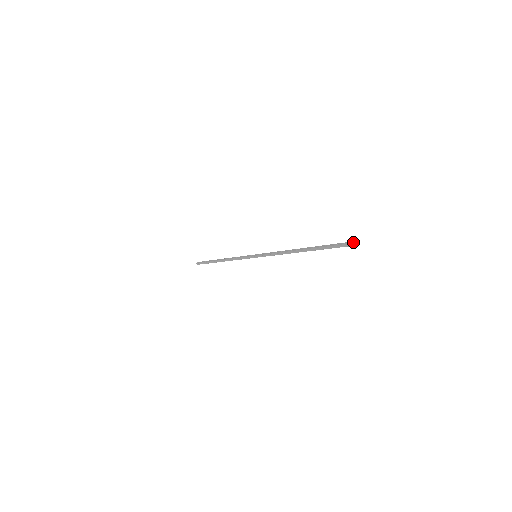
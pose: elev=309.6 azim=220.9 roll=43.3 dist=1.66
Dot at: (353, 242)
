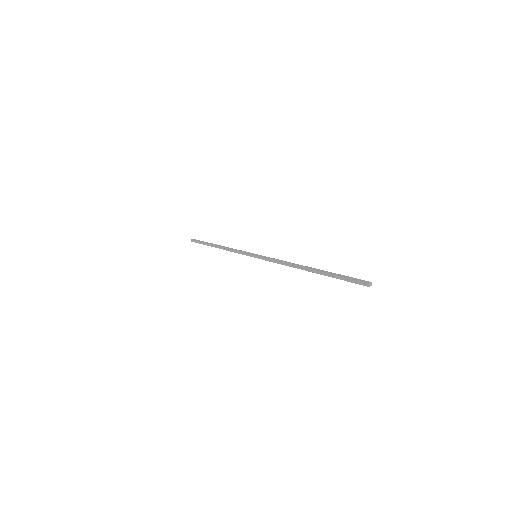
Dot at: (370, 282)
